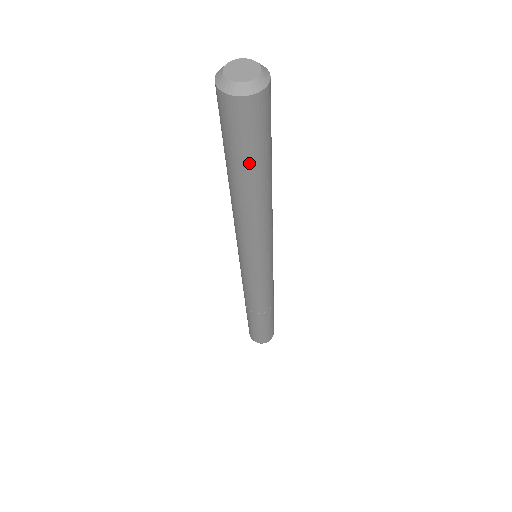
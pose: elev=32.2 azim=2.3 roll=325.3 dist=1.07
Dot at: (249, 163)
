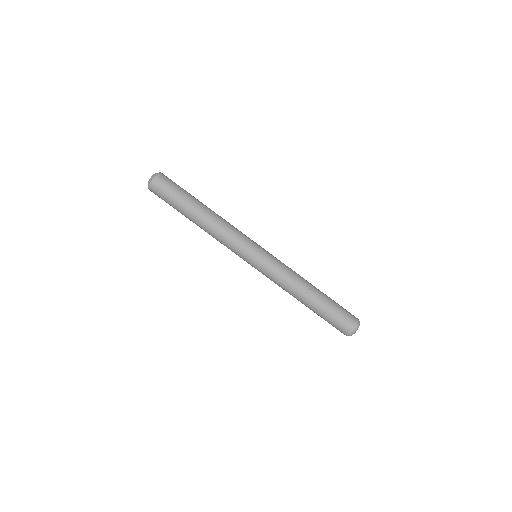
Dot at: (177, 206)
